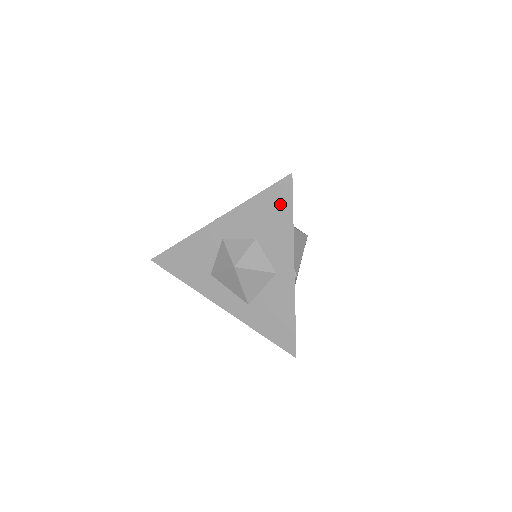
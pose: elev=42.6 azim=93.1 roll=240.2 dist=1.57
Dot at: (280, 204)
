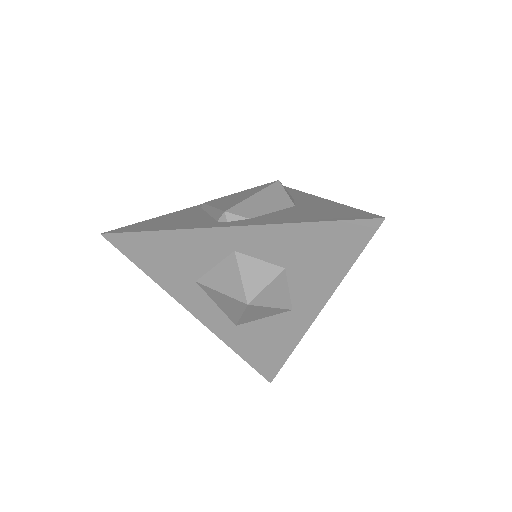
Dot at: (344, 245)
